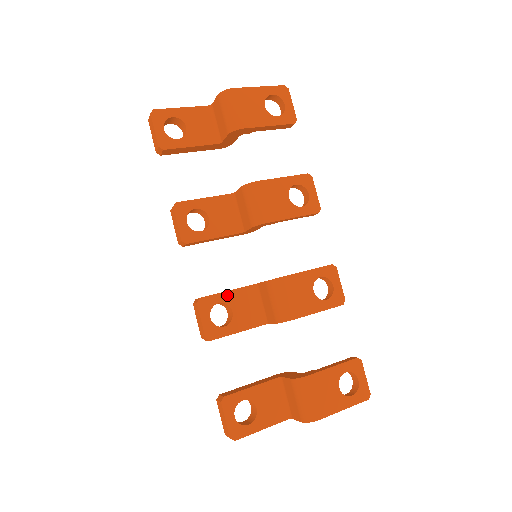
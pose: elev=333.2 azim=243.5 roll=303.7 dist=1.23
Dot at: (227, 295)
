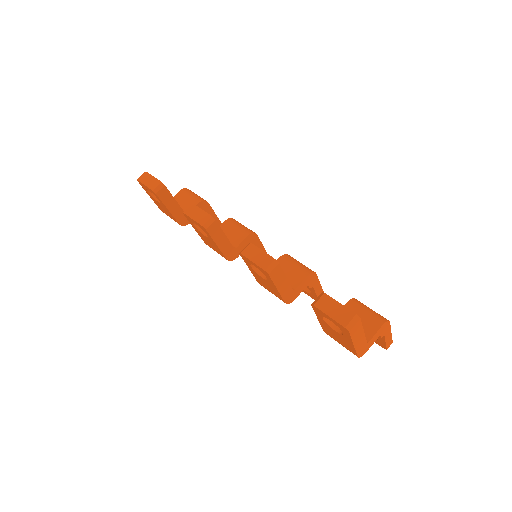
Dot at: occluded
